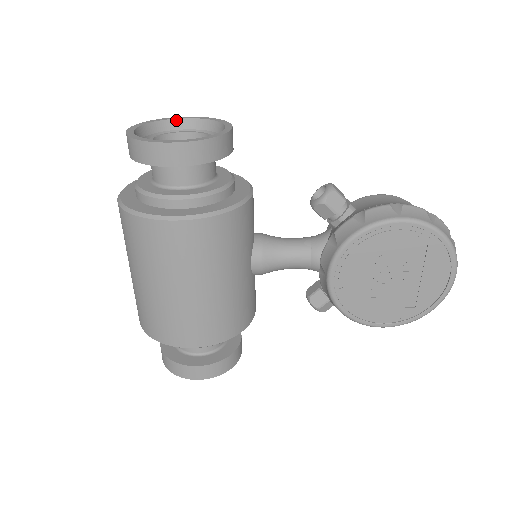
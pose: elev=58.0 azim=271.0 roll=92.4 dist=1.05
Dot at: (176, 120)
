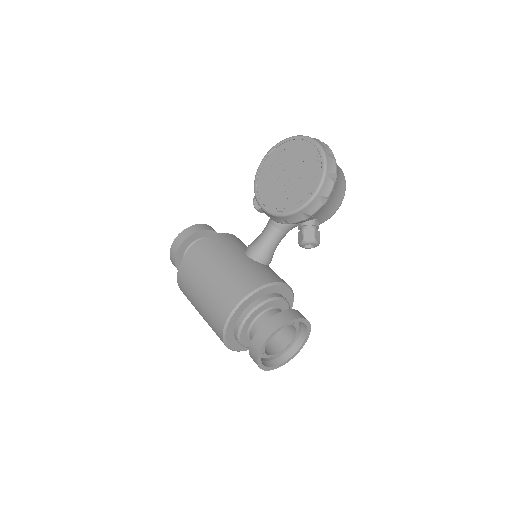
Dot at: occluded
